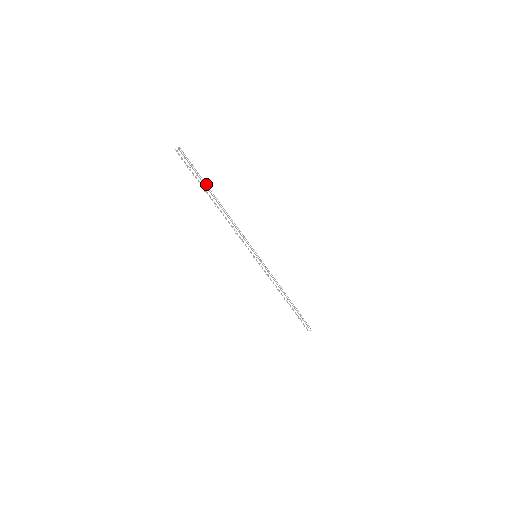
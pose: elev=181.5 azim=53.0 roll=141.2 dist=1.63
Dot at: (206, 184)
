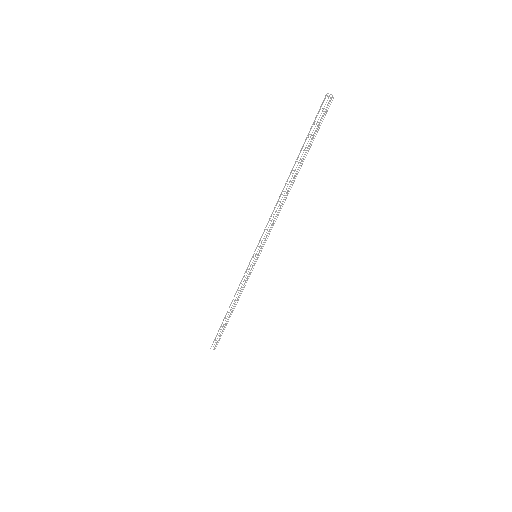
Dot at: occluded
